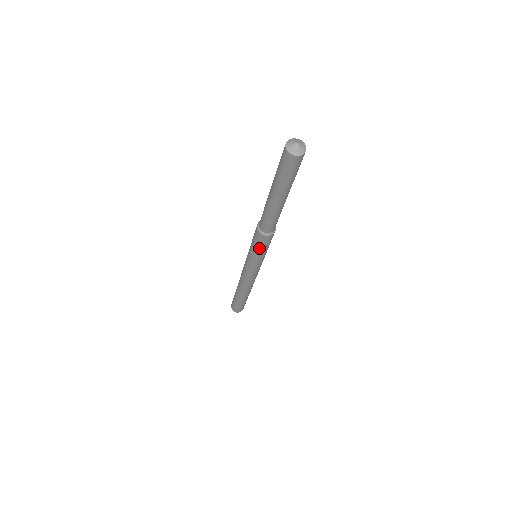
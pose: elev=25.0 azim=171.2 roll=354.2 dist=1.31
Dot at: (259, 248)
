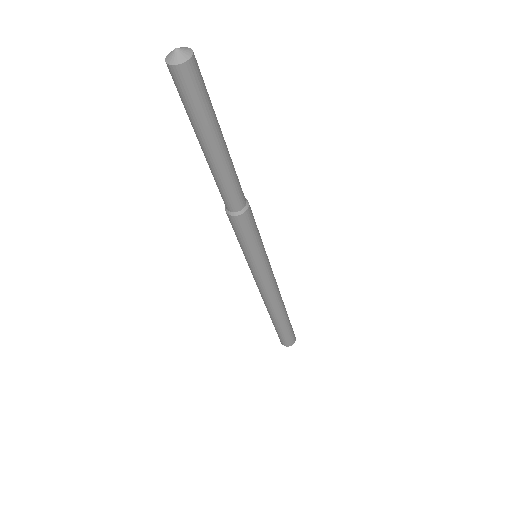
Dot at: (237, 237)
